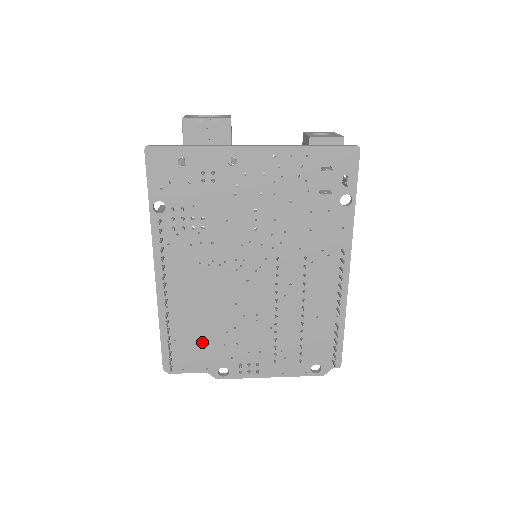
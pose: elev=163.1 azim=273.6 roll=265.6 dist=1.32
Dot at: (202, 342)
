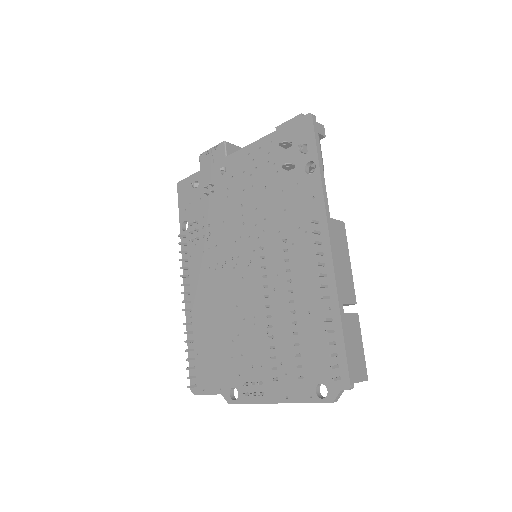
Dot at: (215, 355)
